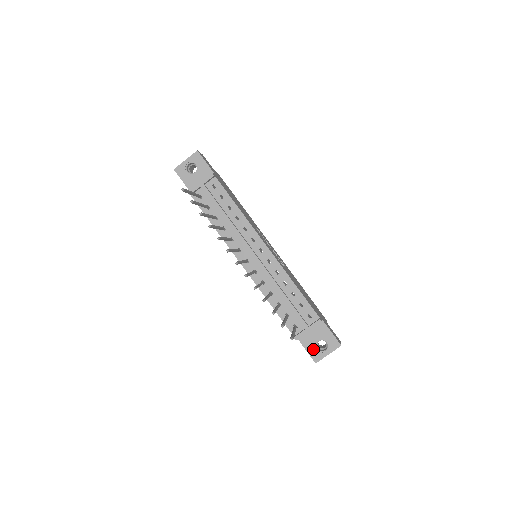
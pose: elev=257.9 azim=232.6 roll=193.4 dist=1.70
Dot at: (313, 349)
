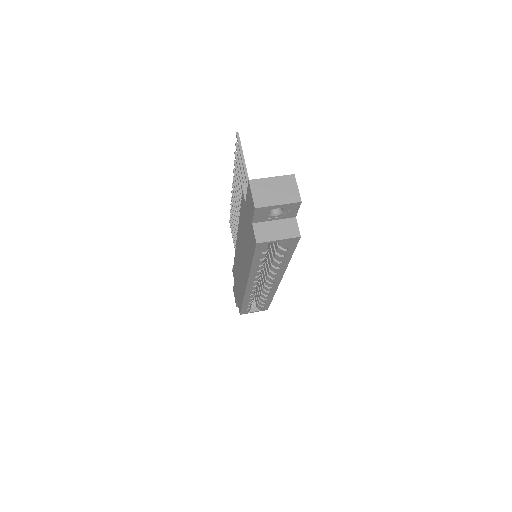
Dot at: occluded
